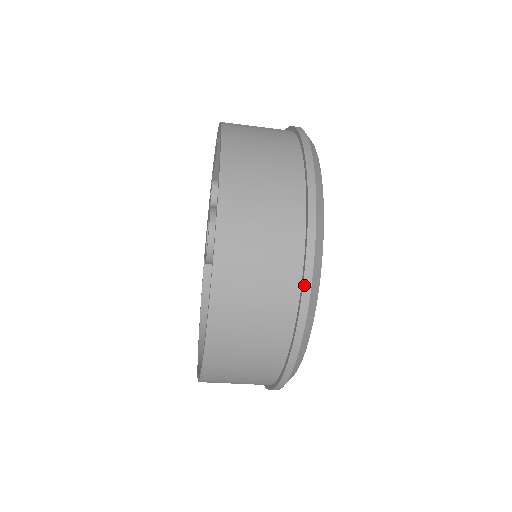
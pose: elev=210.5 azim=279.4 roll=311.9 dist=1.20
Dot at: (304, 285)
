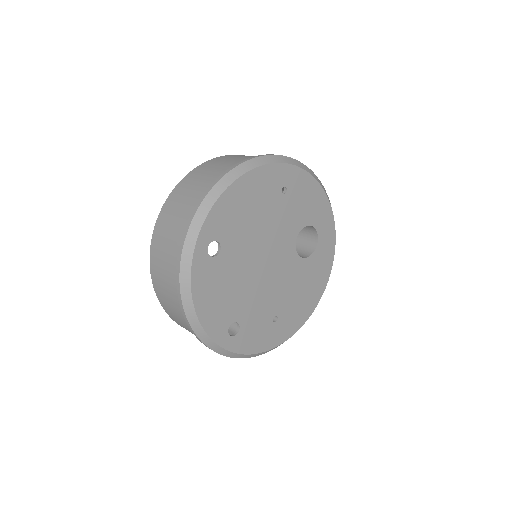
Dot at: (178, 292)
